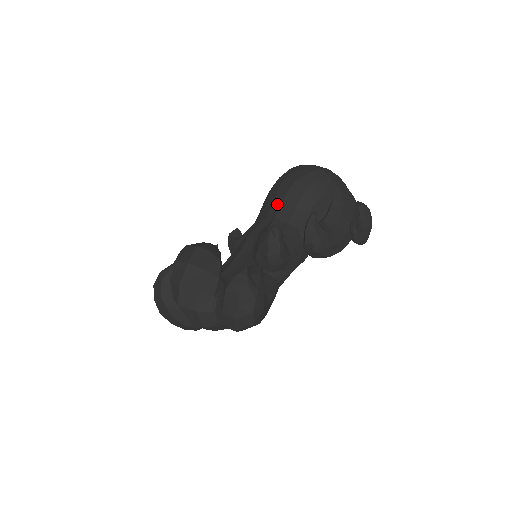
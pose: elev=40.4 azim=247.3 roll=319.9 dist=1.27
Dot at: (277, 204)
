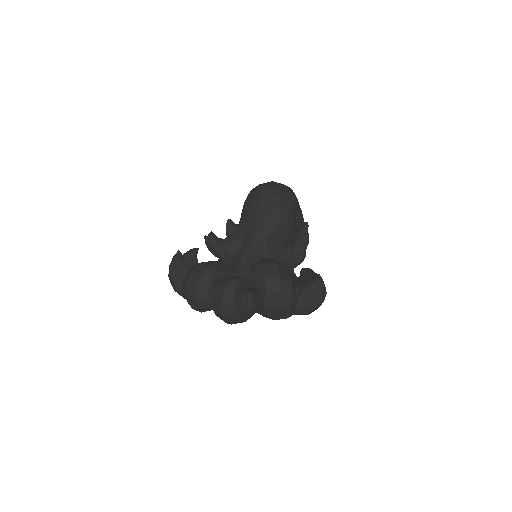
Dot at: (274, 217)
